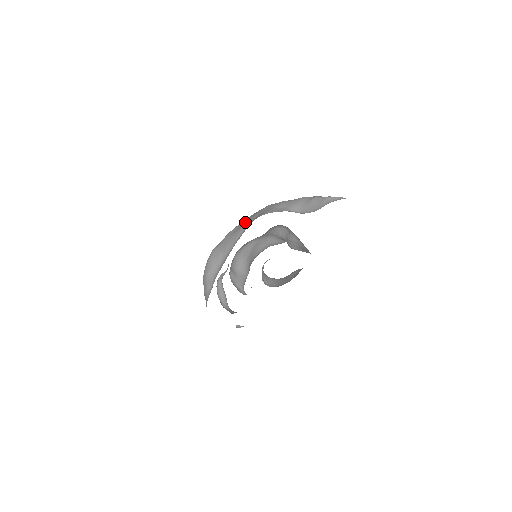
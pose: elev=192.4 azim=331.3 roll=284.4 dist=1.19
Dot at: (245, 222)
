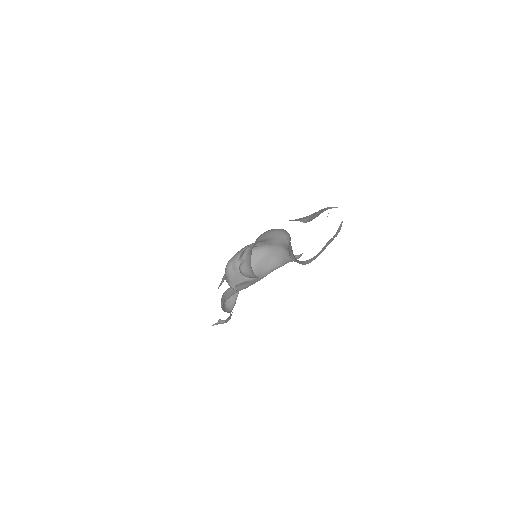
Dot at: occluded
